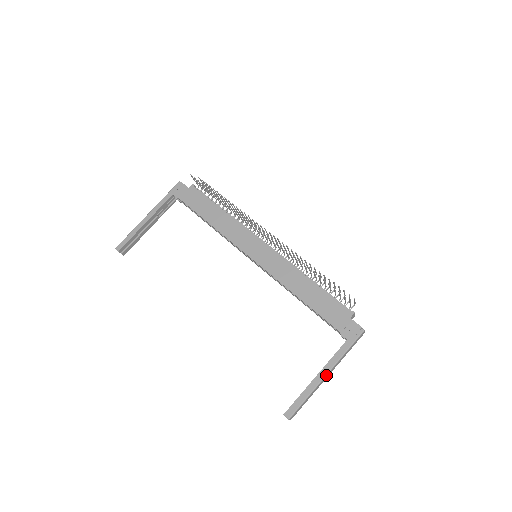
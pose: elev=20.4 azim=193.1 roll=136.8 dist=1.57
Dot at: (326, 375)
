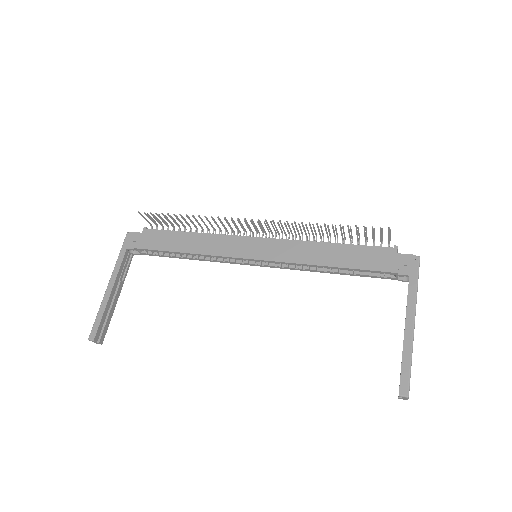
Dot at: (414, 324)
